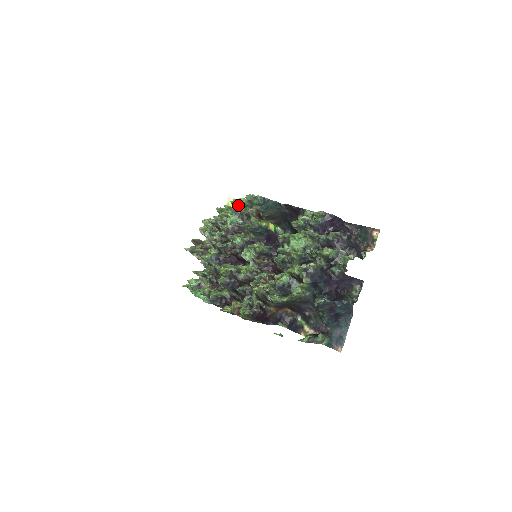
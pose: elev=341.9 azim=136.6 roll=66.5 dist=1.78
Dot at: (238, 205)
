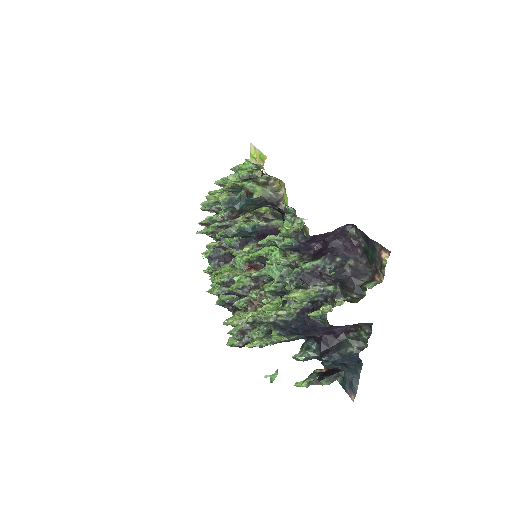
Dot at: occluded
